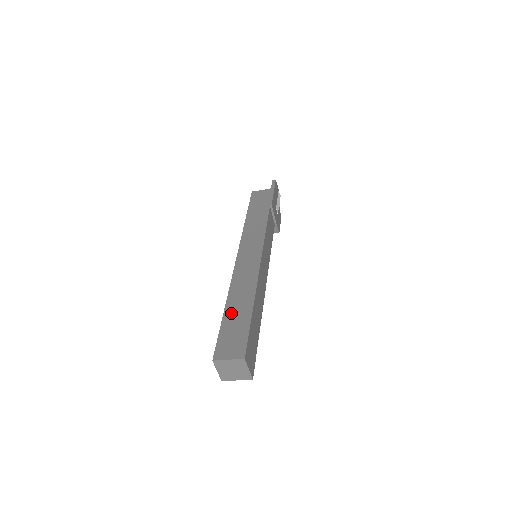
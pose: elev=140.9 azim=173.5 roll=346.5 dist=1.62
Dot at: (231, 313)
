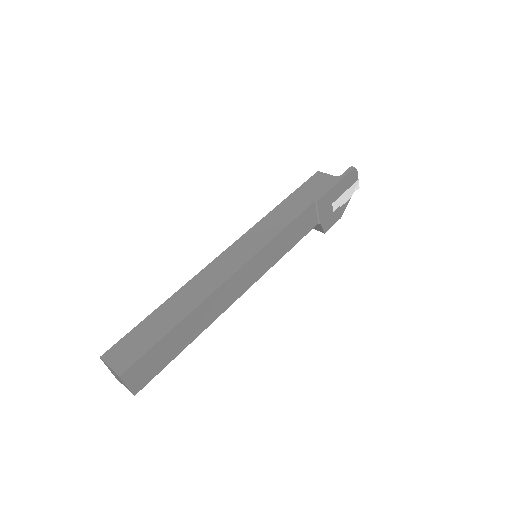
Dot at: (159, 315)
